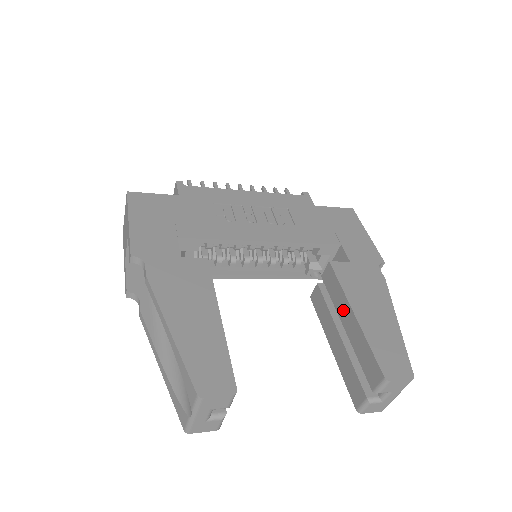
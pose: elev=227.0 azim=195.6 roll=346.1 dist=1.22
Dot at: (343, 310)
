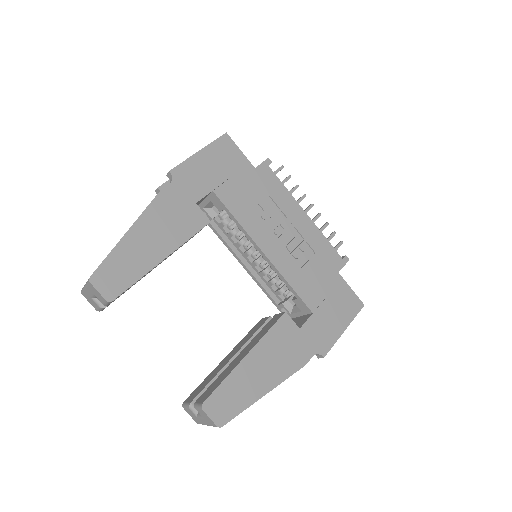
Dot at: (250, 346)
